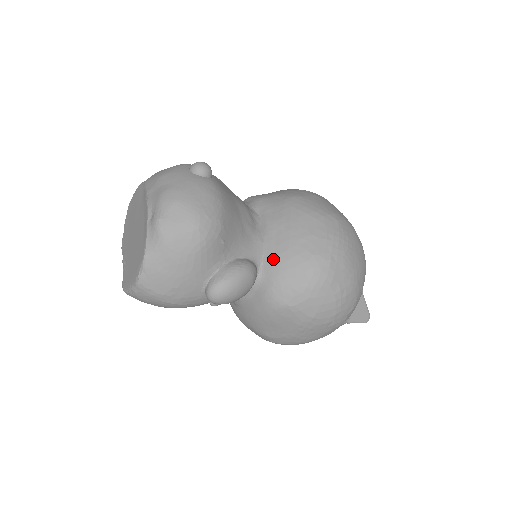
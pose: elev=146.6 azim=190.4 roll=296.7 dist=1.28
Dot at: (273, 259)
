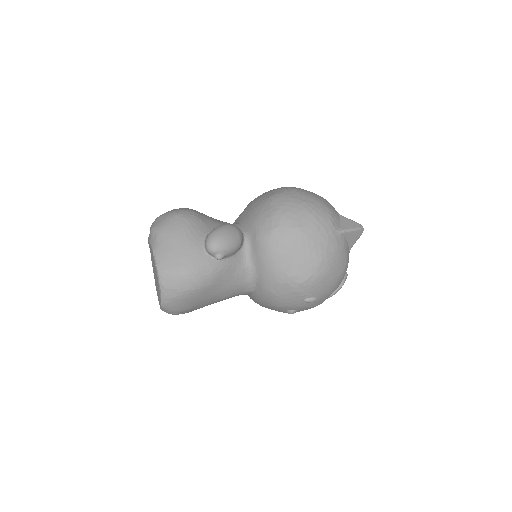
Dot at: (248, 220)
